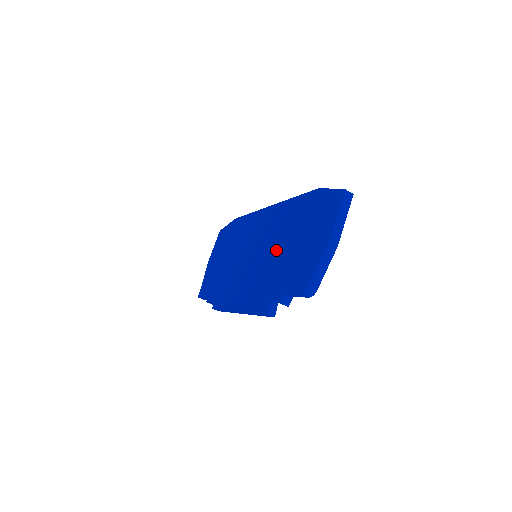
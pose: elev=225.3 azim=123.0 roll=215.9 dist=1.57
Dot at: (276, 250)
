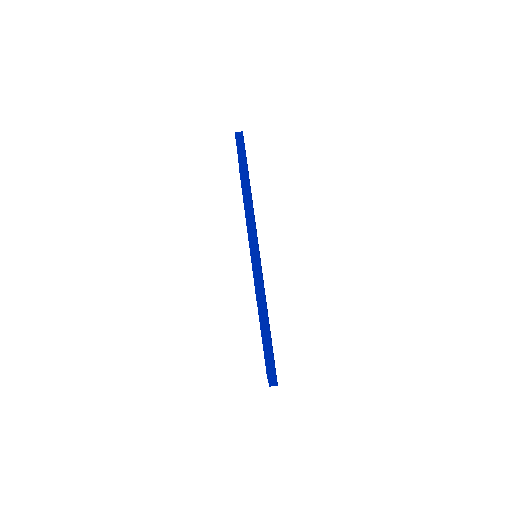
Dot at: occluded
